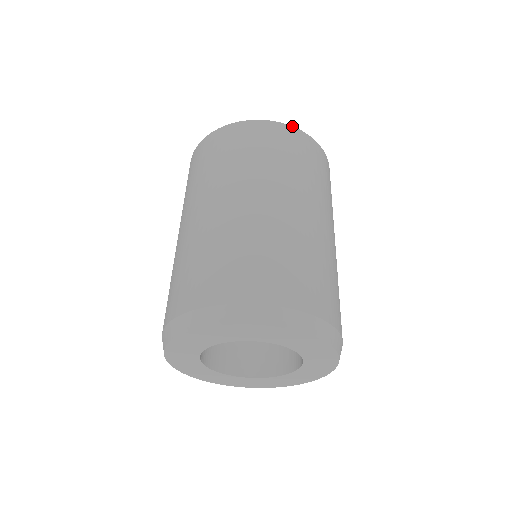
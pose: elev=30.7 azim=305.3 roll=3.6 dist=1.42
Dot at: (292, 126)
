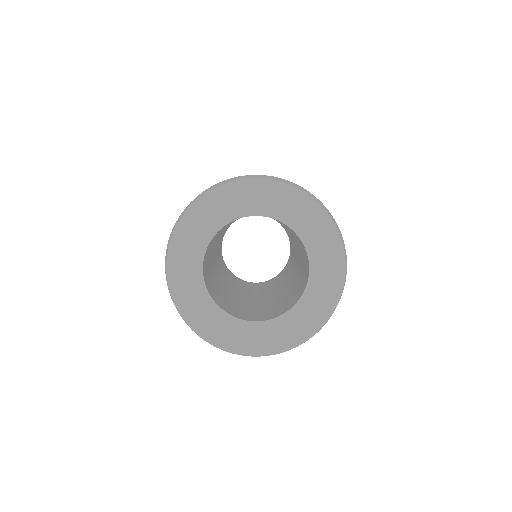
Dot at: occluded
